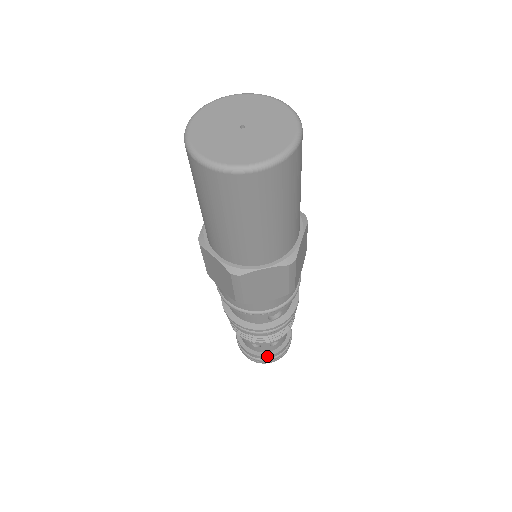
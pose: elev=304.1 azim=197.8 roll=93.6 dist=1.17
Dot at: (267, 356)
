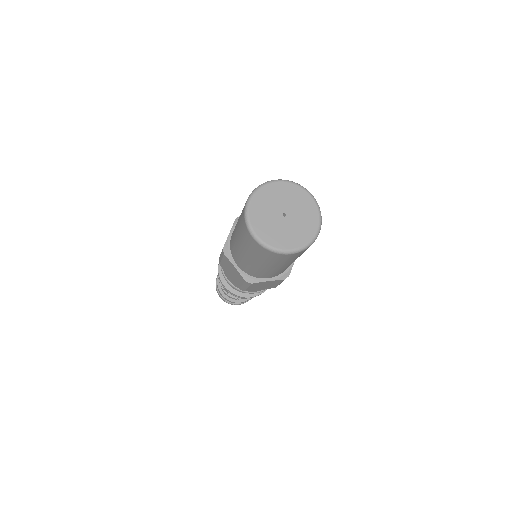
Dot at: (220, 293)
